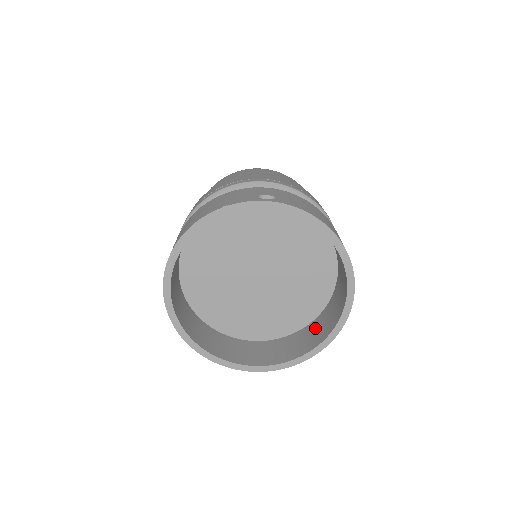
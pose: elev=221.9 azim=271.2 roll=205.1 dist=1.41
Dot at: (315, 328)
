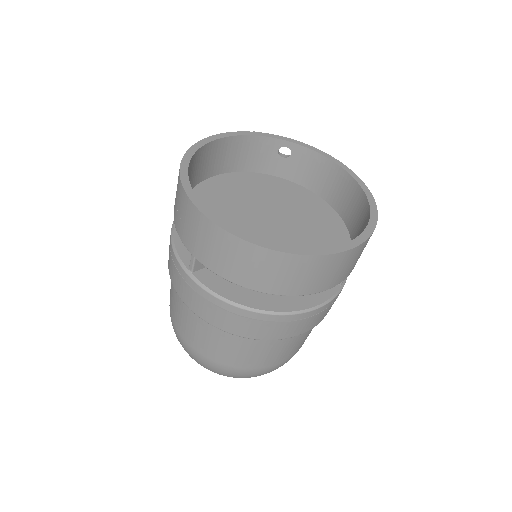
Dot at: occluded
